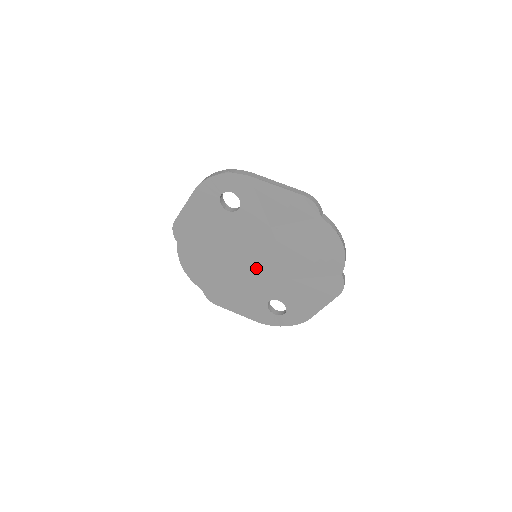
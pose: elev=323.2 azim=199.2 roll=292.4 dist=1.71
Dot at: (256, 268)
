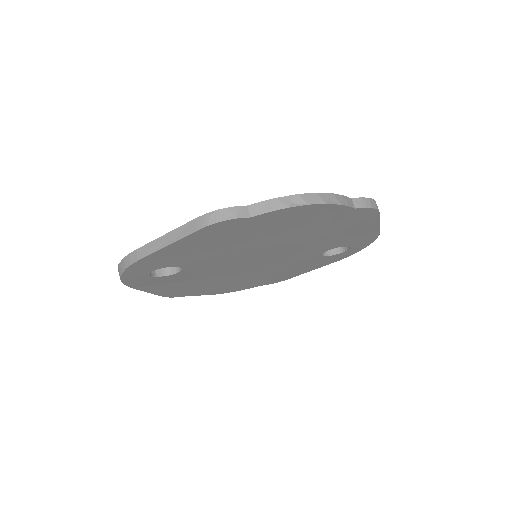
Dot at: (271, 260)
